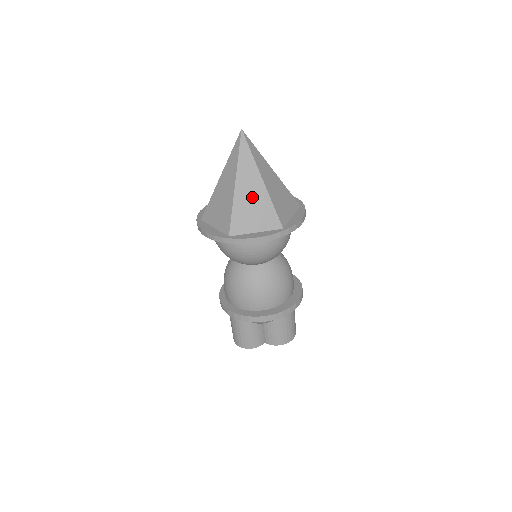
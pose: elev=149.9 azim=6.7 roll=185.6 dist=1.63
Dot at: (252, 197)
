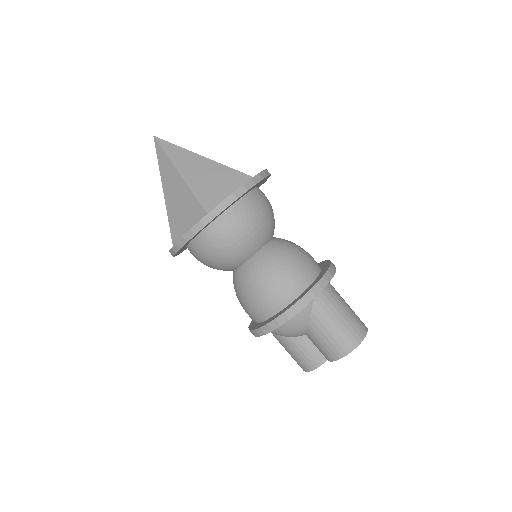
Dot at: (177, 196)
